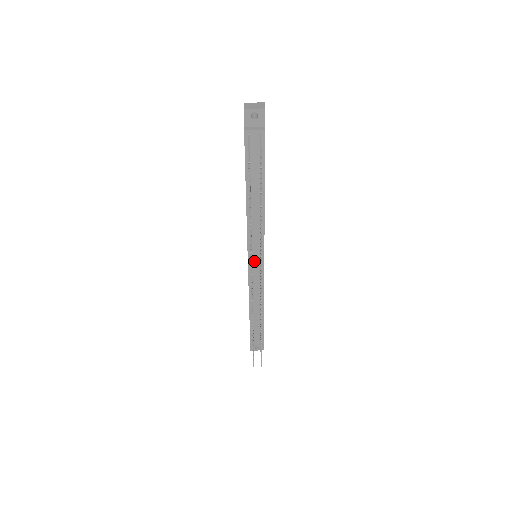
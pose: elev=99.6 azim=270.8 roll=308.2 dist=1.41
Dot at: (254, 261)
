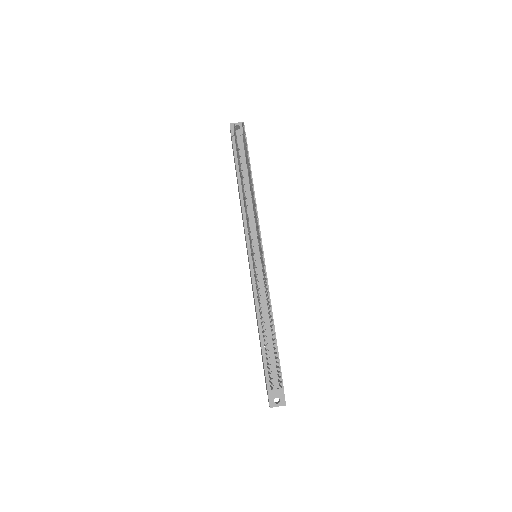
Dot at: (254, 257)
